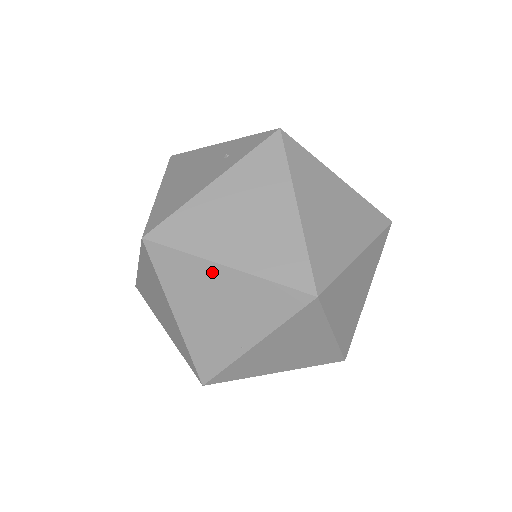
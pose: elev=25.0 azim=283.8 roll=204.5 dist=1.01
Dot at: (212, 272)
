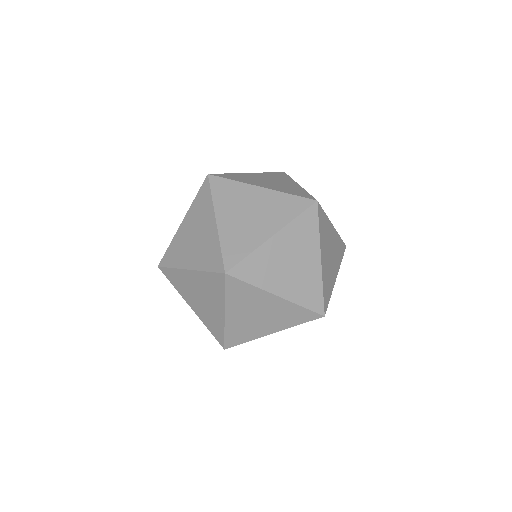
Dot at: (186, 275)
